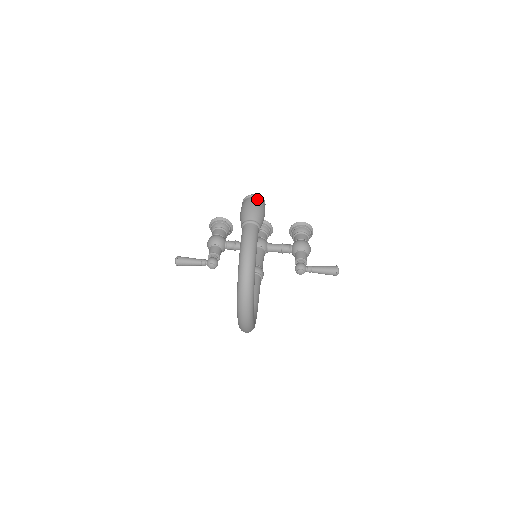
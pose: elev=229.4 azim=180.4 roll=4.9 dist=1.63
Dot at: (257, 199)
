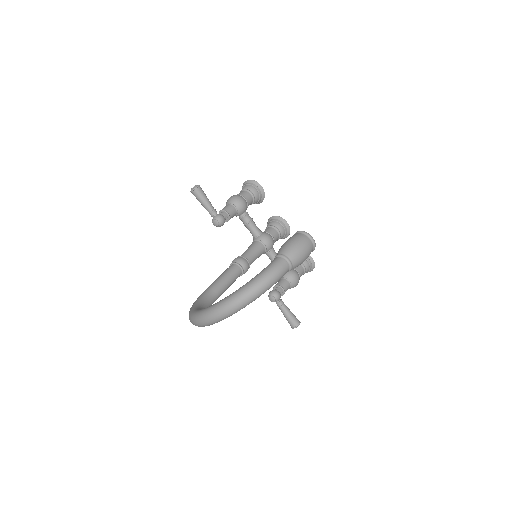
Dot at: (311, 245)
